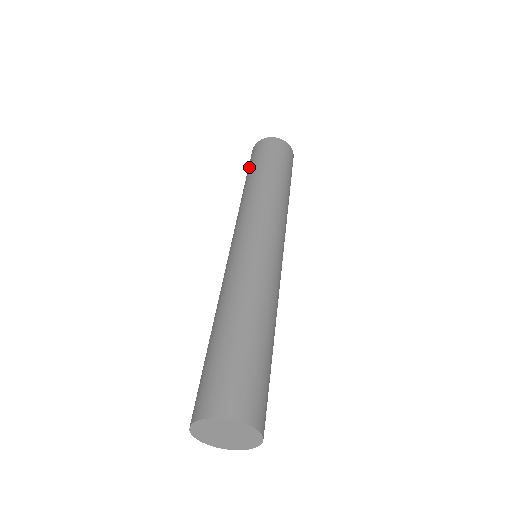
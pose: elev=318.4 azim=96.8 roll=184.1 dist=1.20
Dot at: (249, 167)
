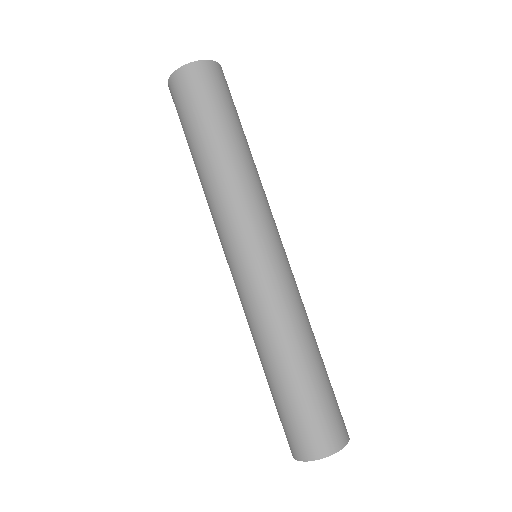
Dot at: (189, 121)
